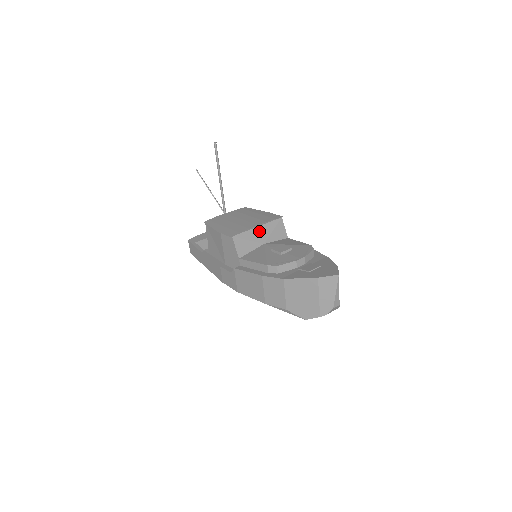
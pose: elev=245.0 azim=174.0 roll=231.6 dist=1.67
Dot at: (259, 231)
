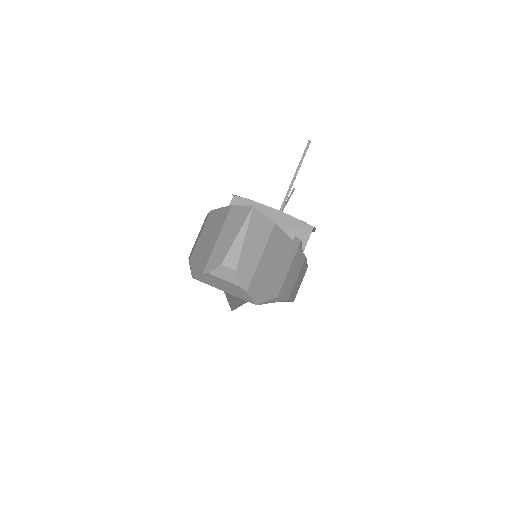
Dot at: (271, 216)
